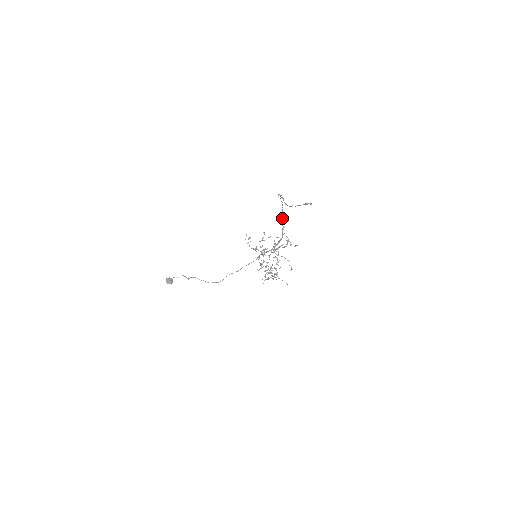
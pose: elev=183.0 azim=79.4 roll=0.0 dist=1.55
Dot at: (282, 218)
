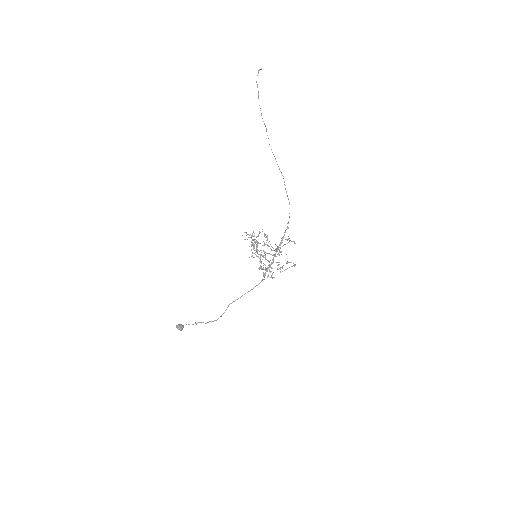
Dot at: occluded
